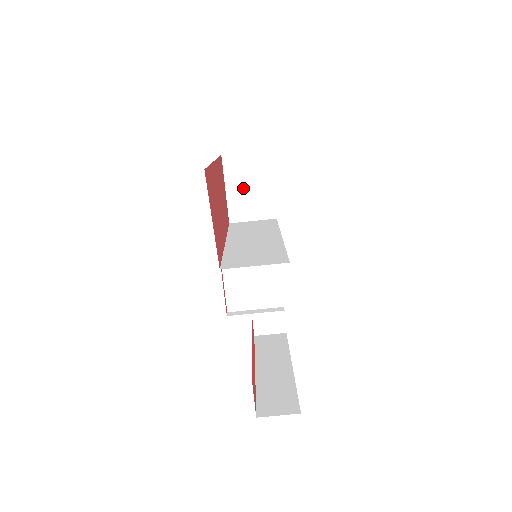
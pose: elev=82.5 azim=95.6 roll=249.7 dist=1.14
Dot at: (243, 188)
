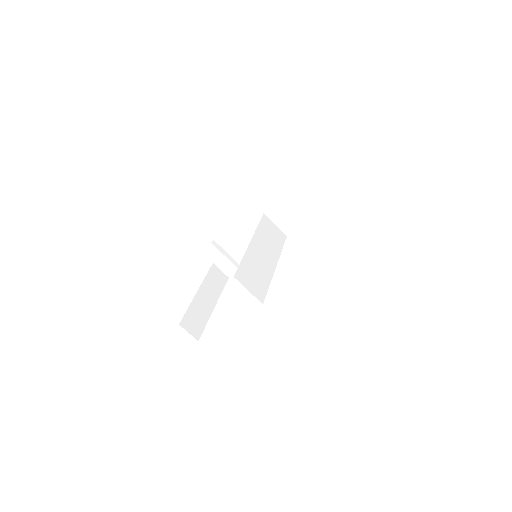
Dot at: (290, 208)
